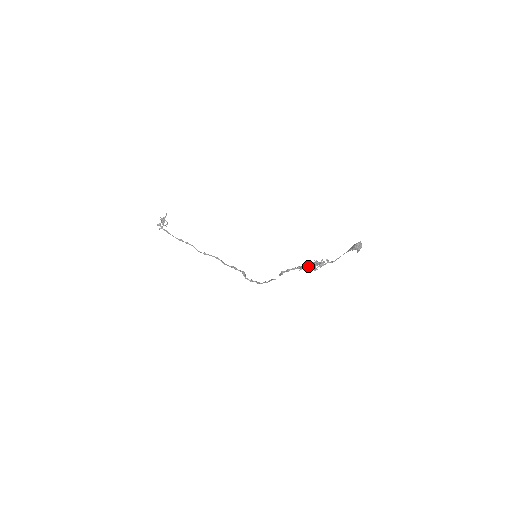
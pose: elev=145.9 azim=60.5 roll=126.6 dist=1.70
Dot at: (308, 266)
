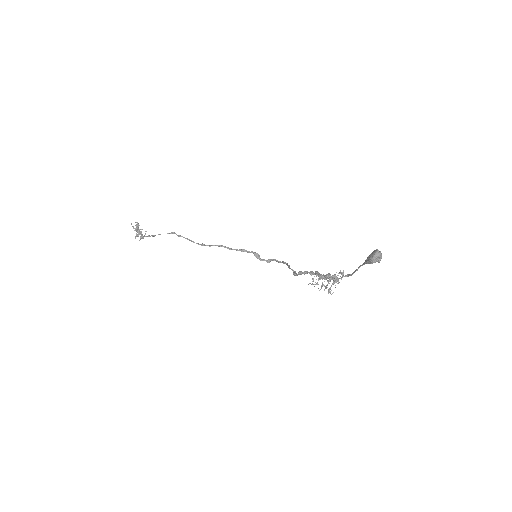
Dot at: occluded
